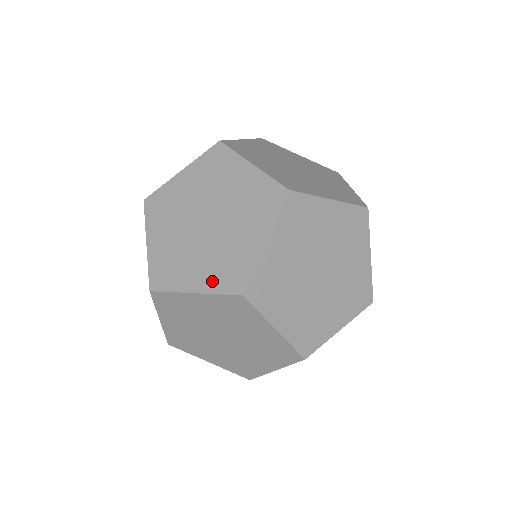
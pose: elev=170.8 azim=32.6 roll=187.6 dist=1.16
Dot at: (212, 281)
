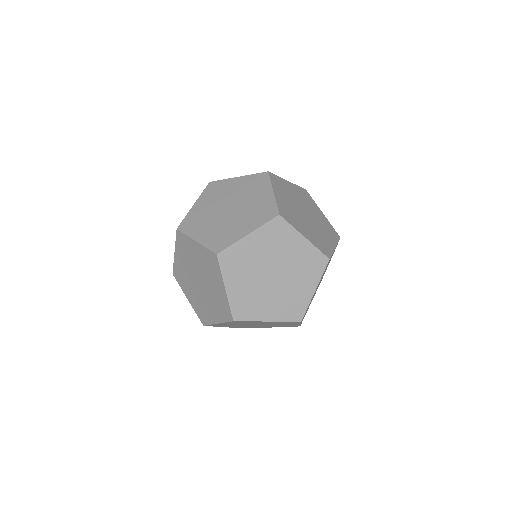
Dot at: (208, 240)
